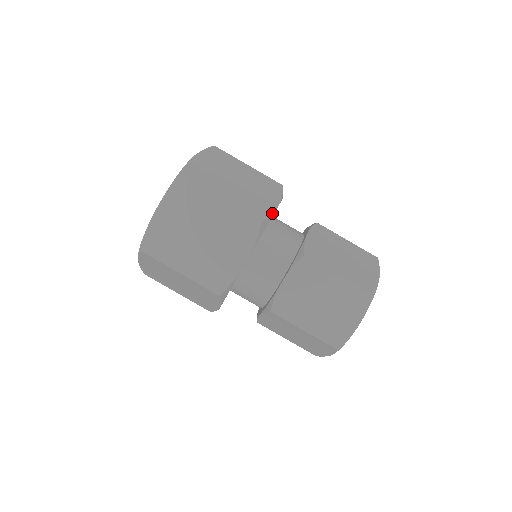
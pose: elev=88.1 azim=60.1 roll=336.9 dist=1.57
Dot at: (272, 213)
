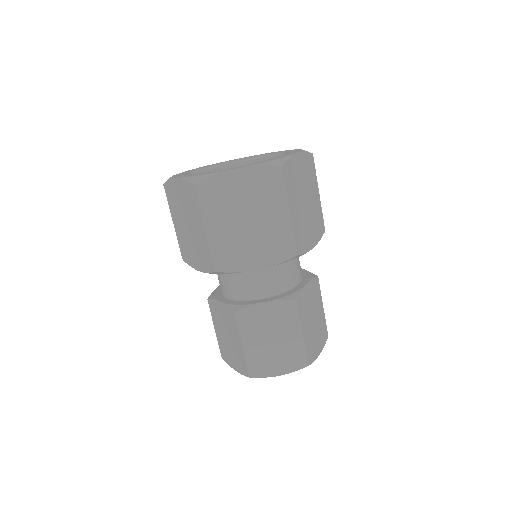
Dot at: occluded
